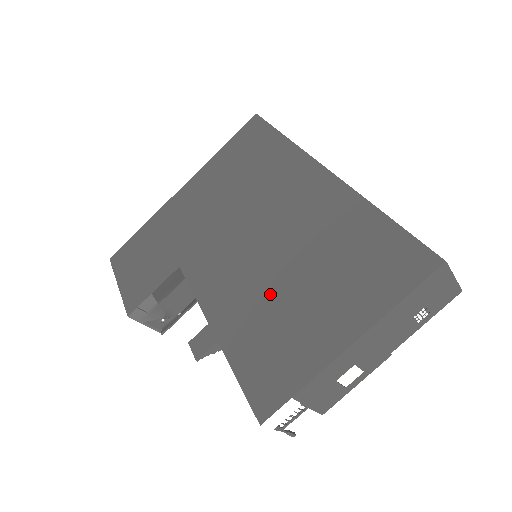
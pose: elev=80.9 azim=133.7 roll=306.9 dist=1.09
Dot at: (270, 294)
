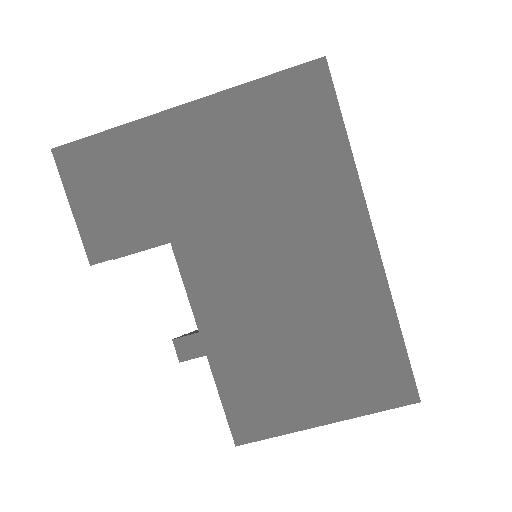
Dot at: (273, 344)
